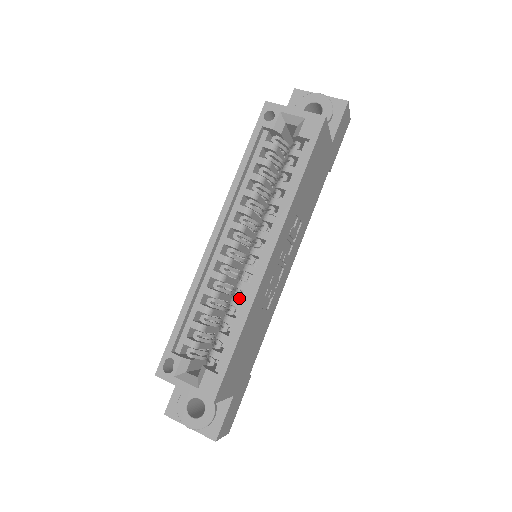
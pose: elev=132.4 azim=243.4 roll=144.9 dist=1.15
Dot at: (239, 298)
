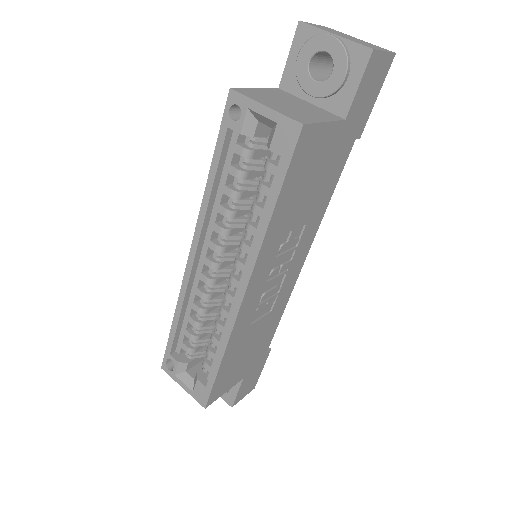
Dot at: occluded
